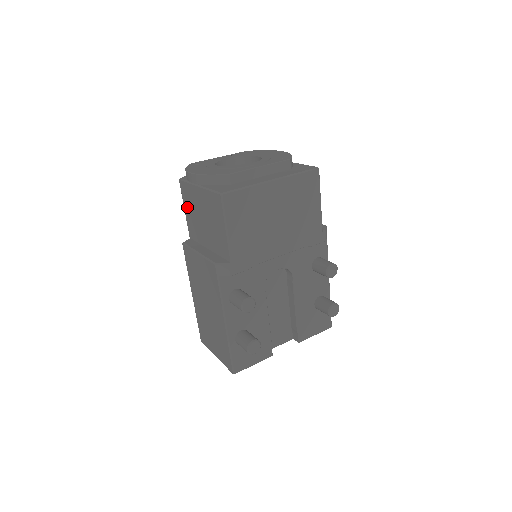
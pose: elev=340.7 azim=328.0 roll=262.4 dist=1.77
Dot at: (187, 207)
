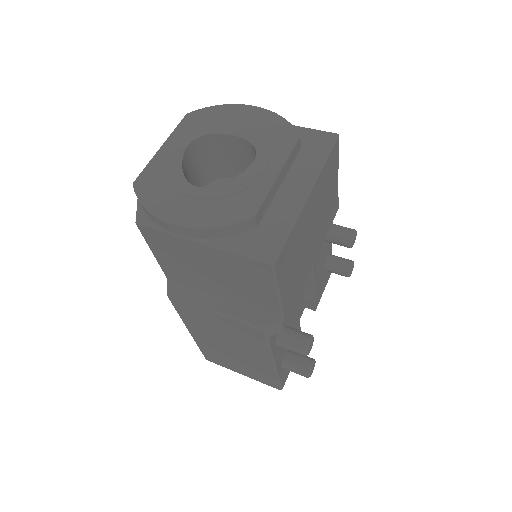
Dot at: (162, 253)
